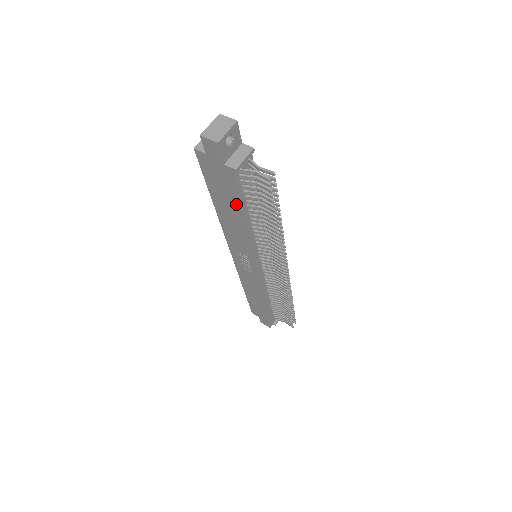
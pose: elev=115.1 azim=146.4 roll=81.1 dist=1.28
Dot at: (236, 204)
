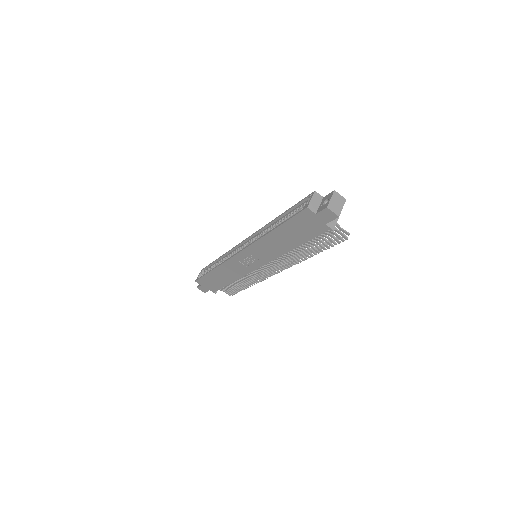
Dot at: (301, 239)
